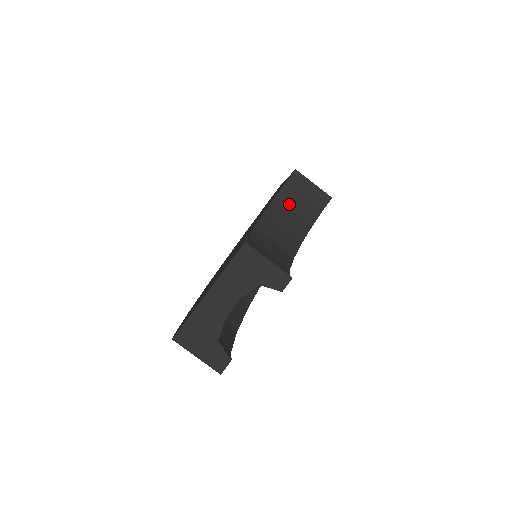
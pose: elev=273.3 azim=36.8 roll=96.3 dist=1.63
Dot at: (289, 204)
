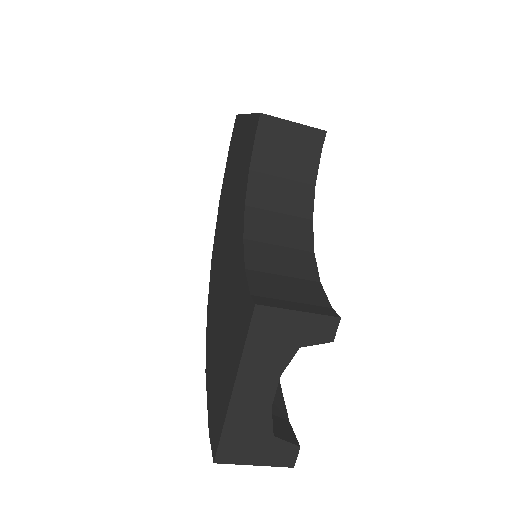
Dot at: (272, 170)
